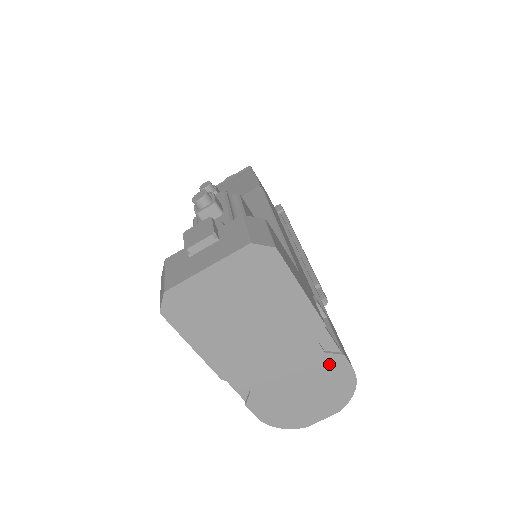
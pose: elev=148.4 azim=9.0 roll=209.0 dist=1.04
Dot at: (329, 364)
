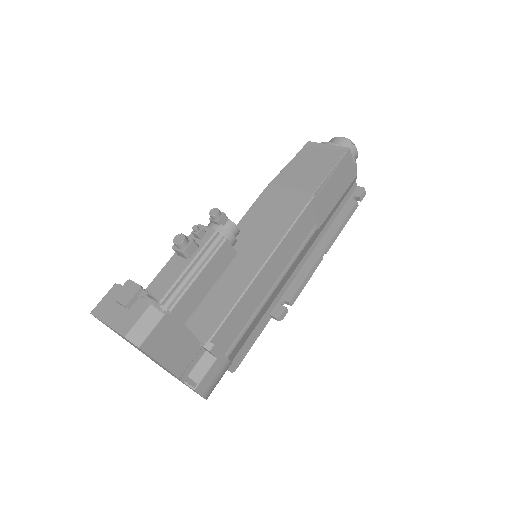
Dot at: occluded
